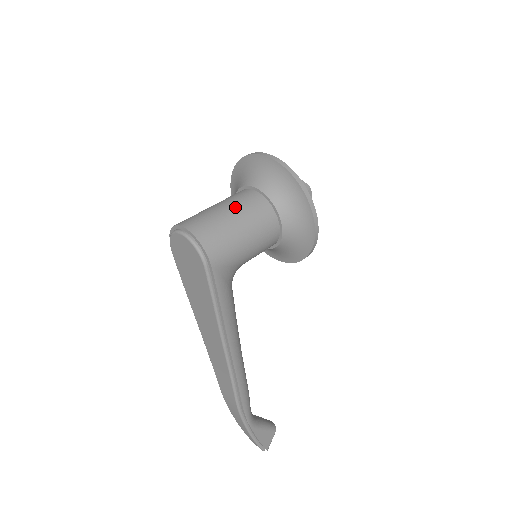
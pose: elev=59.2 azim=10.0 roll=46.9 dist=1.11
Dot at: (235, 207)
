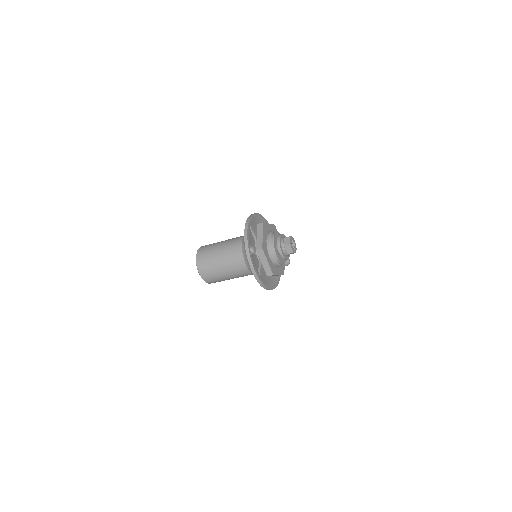
Dot at: (227, 266)
